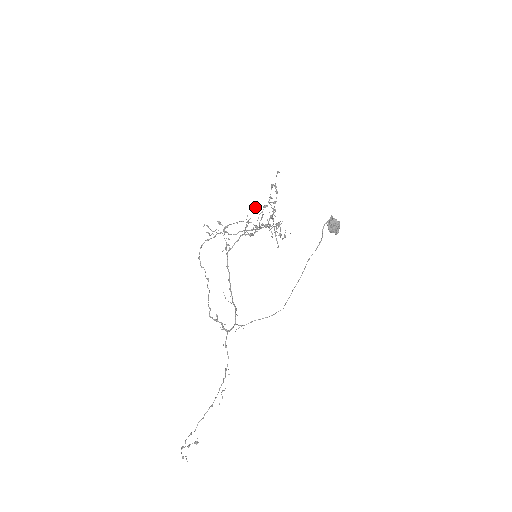
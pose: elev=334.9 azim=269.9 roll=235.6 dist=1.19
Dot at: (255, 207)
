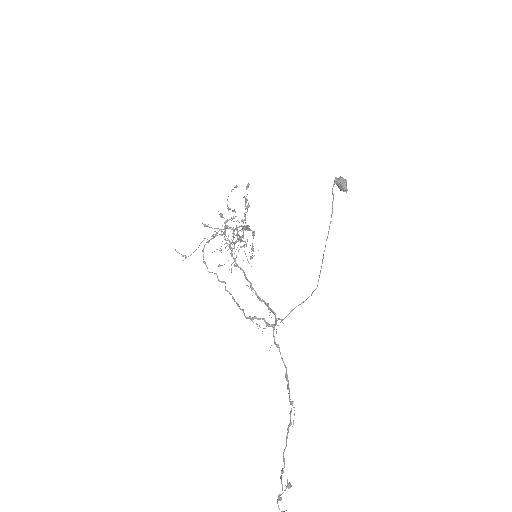
Dot at: (247, 199)
